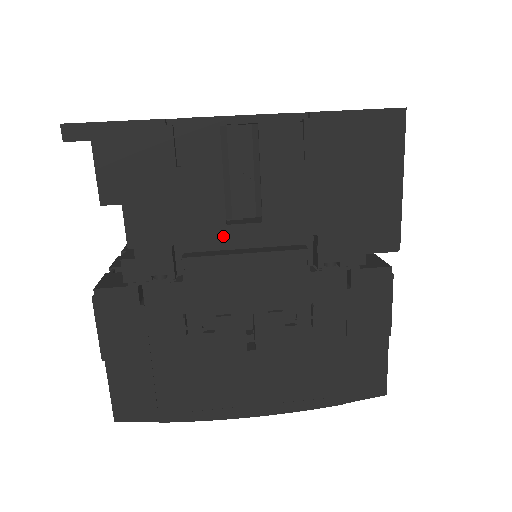
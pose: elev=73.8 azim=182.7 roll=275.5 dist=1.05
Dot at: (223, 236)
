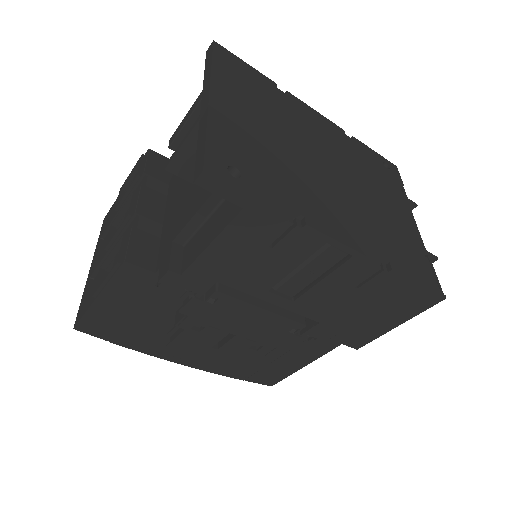
Dot at: (259, 295)
